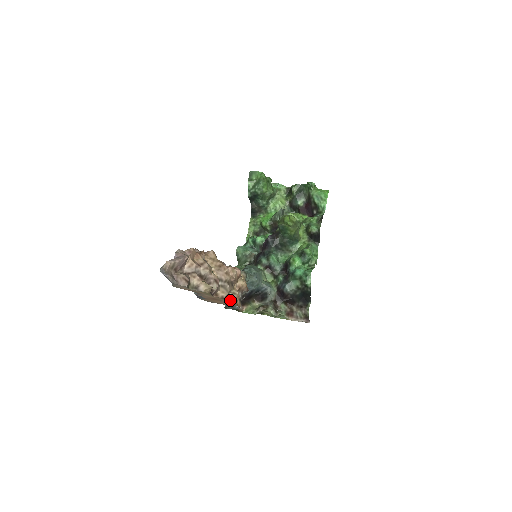
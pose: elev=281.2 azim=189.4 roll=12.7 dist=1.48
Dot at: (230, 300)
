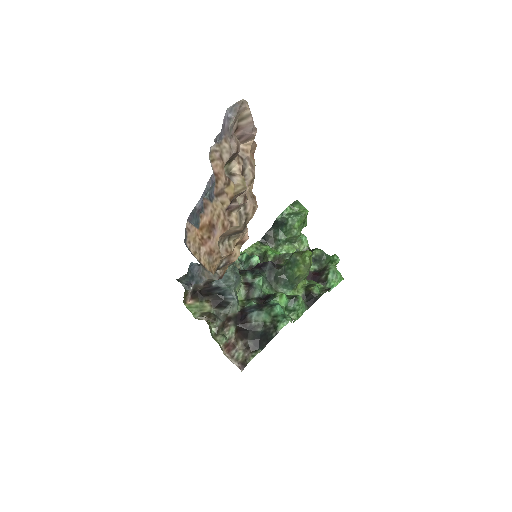
Dot at: (221, 247)
